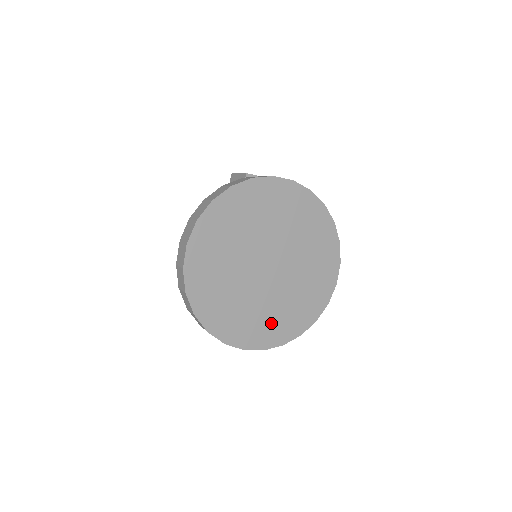
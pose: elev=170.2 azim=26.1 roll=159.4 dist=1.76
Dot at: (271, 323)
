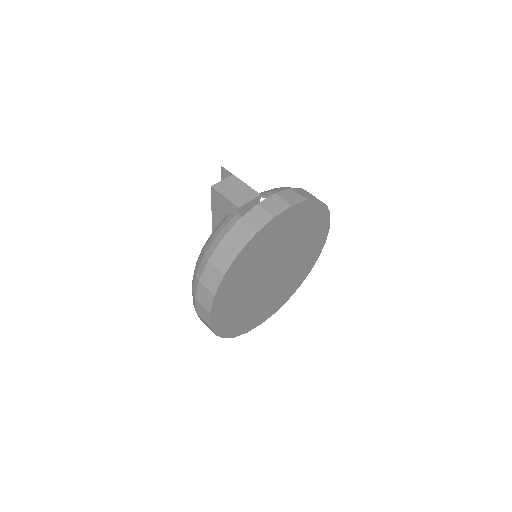
Dot at: (278, 298)
